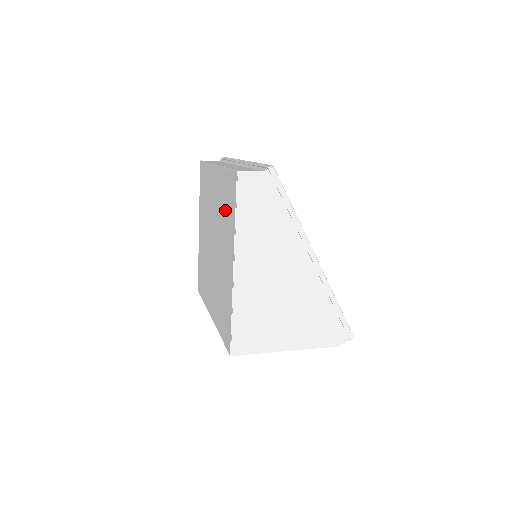
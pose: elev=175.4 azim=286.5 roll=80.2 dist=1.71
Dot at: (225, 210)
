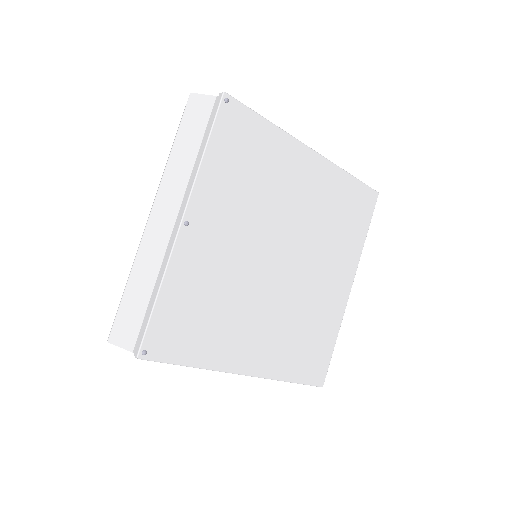
Dot at: occluded
